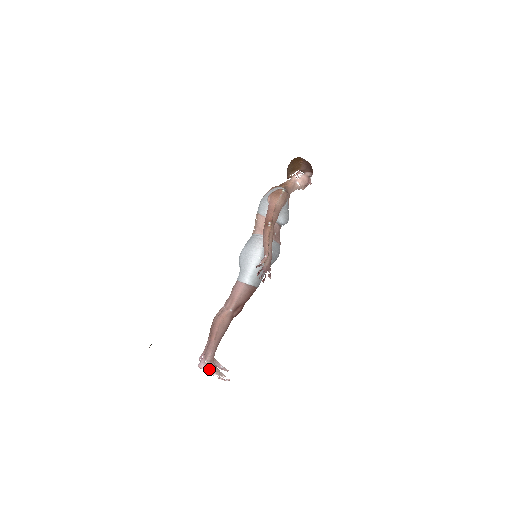
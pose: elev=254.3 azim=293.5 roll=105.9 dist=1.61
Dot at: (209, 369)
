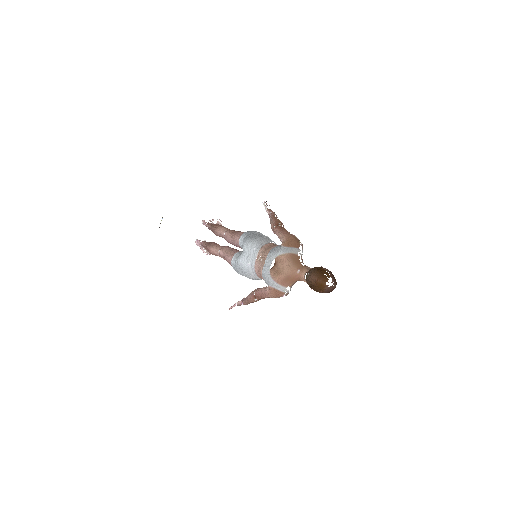
Dot at: (202, 249)
